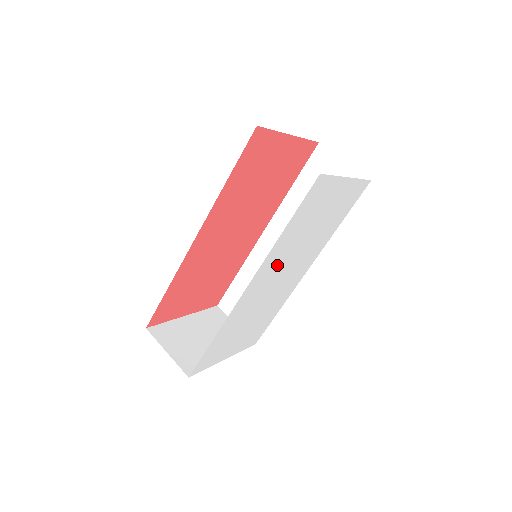
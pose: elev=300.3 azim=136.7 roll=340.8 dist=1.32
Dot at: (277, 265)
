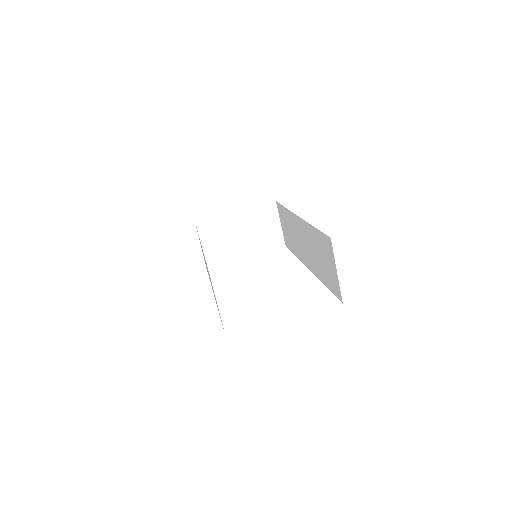
Dot at: occluded
